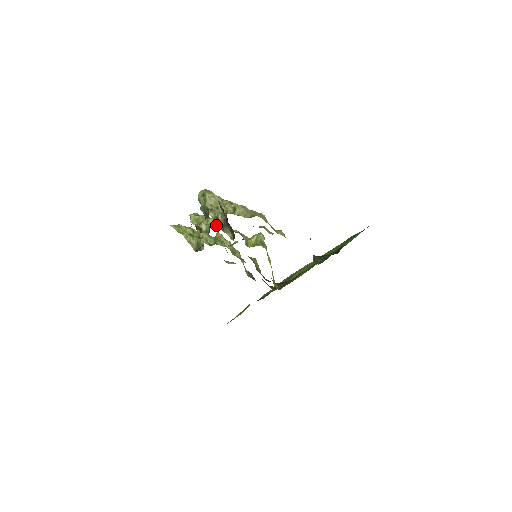
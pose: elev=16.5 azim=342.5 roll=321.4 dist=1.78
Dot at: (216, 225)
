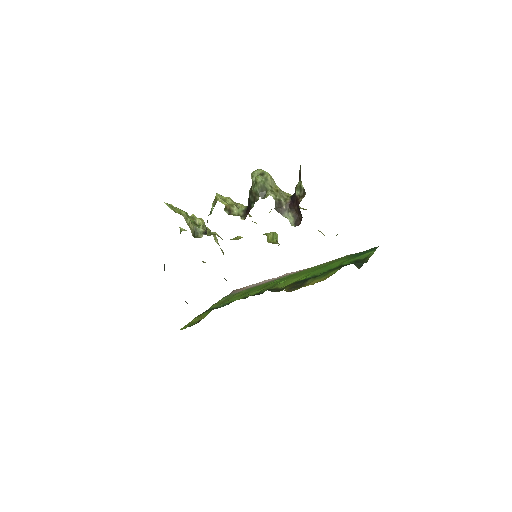
Dot at: occluded
